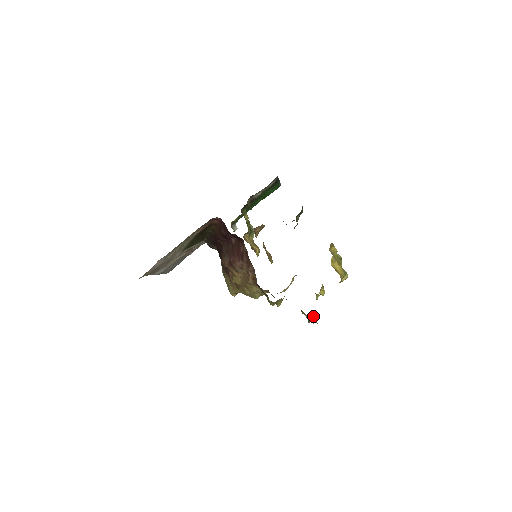
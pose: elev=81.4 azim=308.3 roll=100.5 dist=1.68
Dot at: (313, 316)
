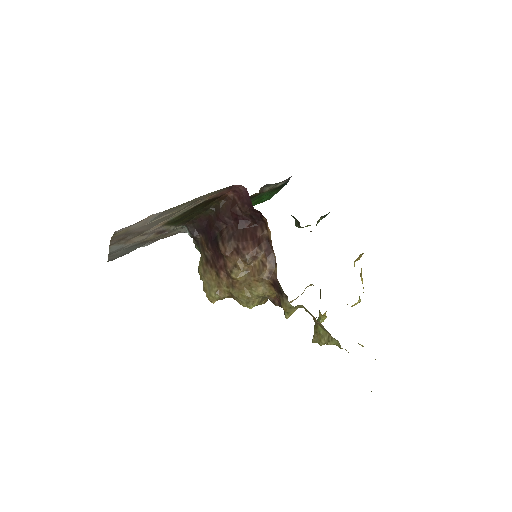
Dot at: occluded
